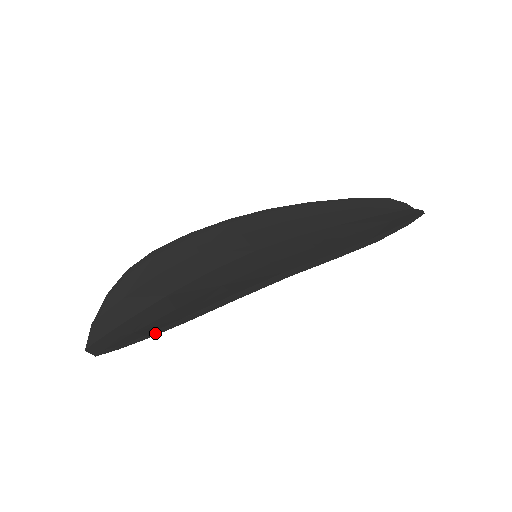
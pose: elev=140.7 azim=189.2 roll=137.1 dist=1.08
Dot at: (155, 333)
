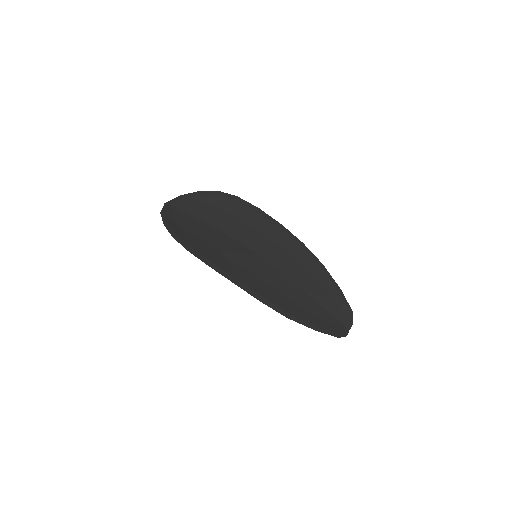
Dot at: (175, 237)
